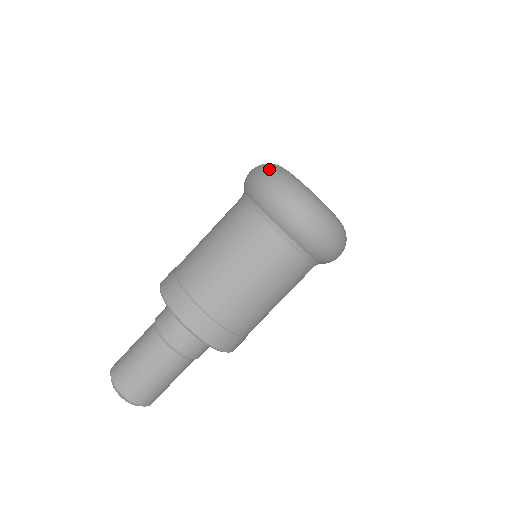
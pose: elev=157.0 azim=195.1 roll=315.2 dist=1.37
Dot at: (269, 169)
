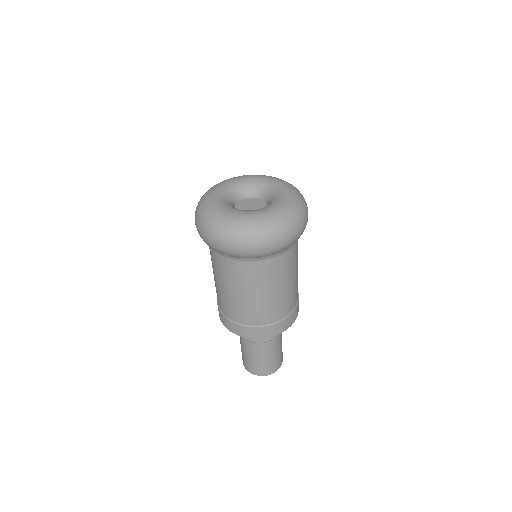
Dot at: (235, 236)
